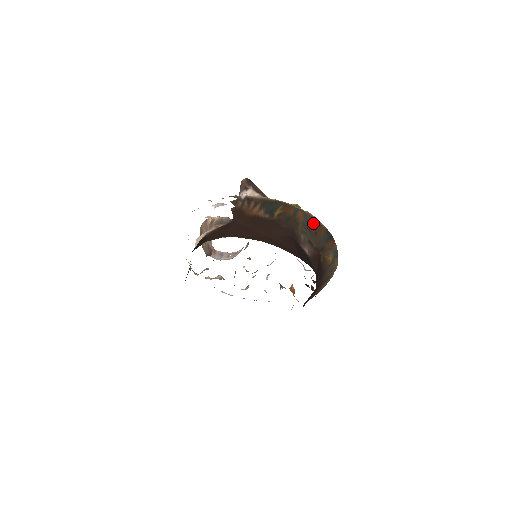
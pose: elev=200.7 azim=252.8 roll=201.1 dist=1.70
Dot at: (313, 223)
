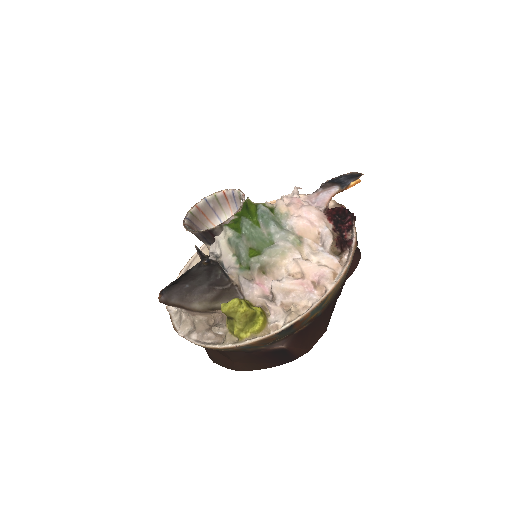
Dot at: (255, 345)
